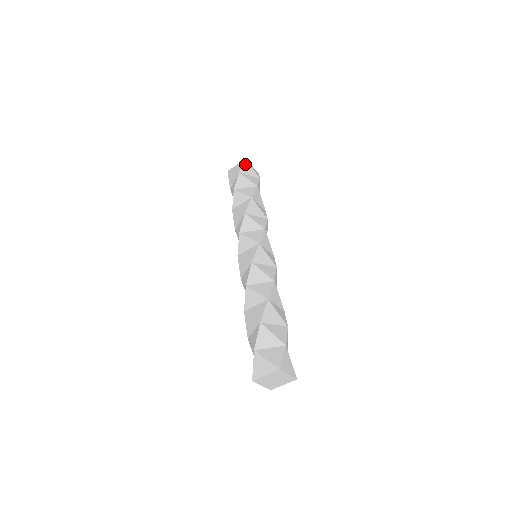
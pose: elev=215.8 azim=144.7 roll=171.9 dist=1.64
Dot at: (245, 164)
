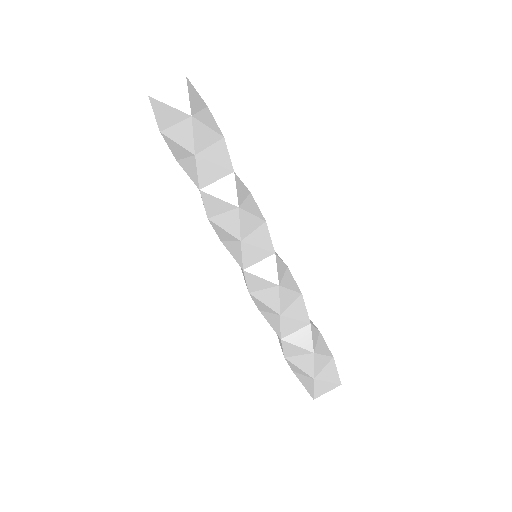
Dot at: (189, 89)
